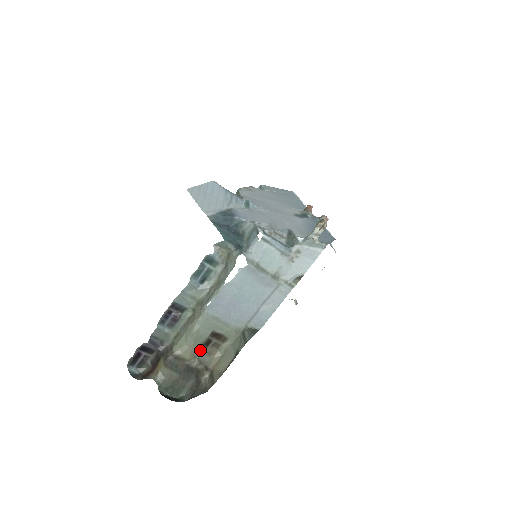
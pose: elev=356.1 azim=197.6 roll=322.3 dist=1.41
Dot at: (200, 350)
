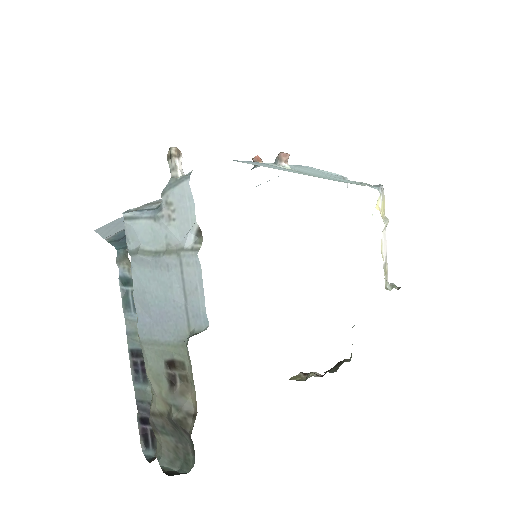
Dot at: (170, 393)
